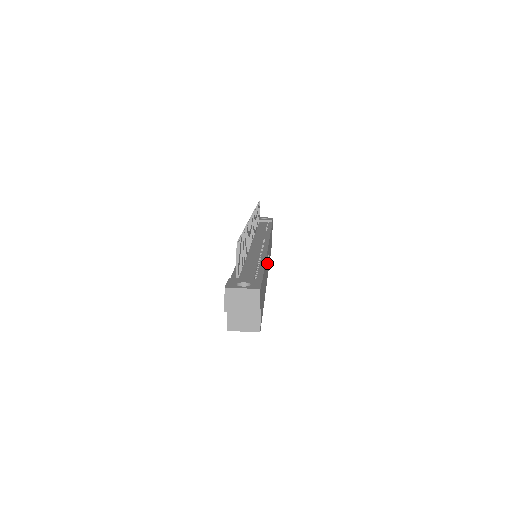
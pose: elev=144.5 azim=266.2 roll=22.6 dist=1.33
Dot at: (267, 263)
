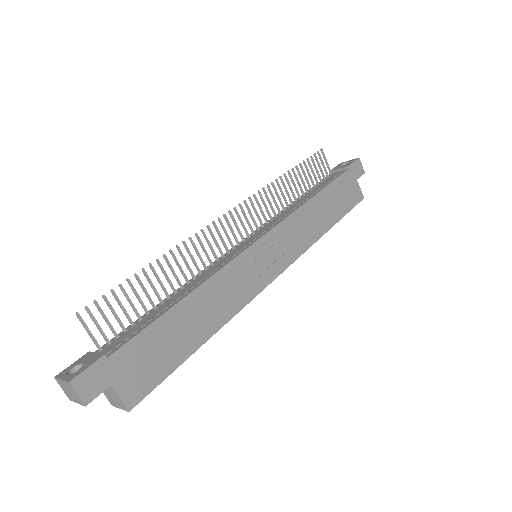
Dot at: (246, 272)
